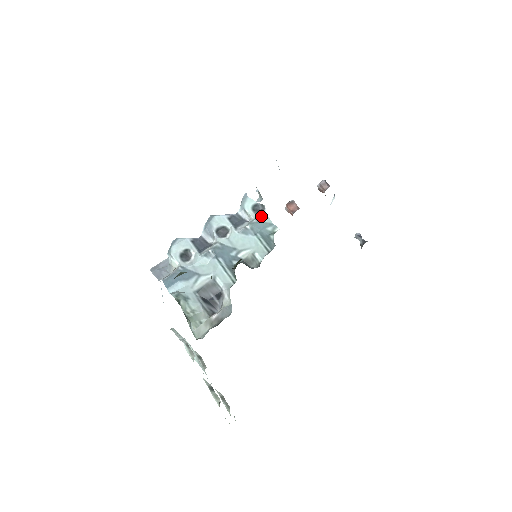
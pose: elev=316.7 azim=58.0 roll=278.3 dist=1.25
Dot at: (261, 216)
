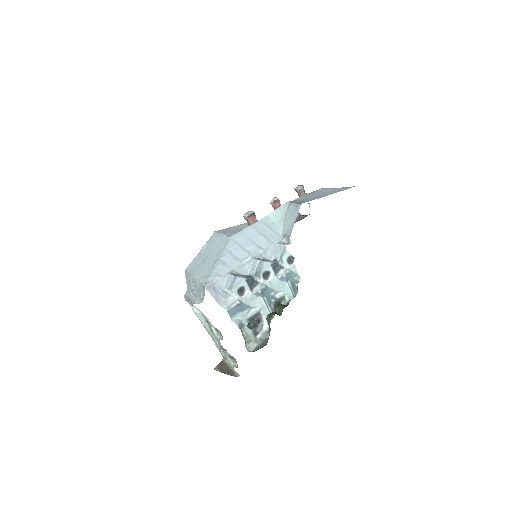
Dot at: (292, 267)
